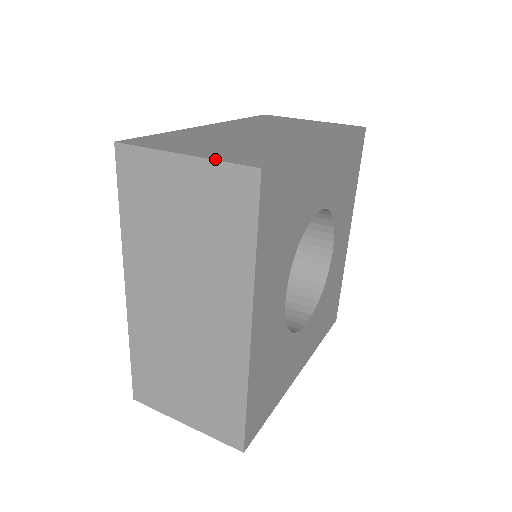
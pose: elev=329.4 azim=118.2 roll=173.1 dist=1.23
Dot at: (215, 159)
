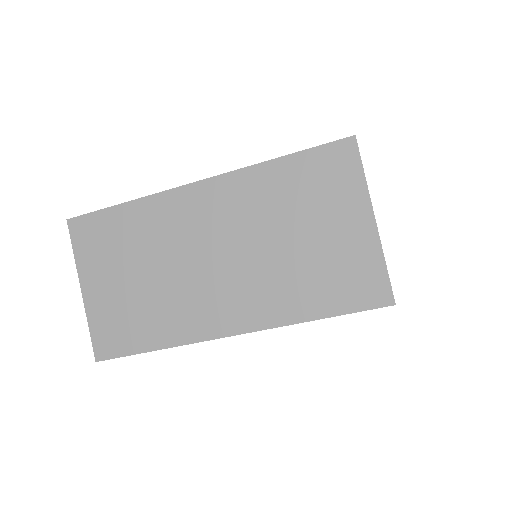
Dot at: (88, 320)
